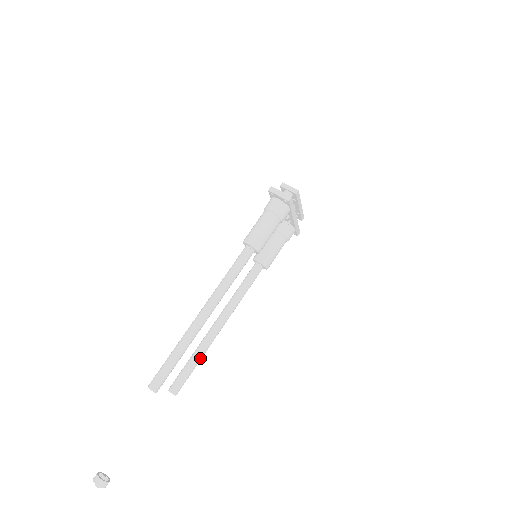
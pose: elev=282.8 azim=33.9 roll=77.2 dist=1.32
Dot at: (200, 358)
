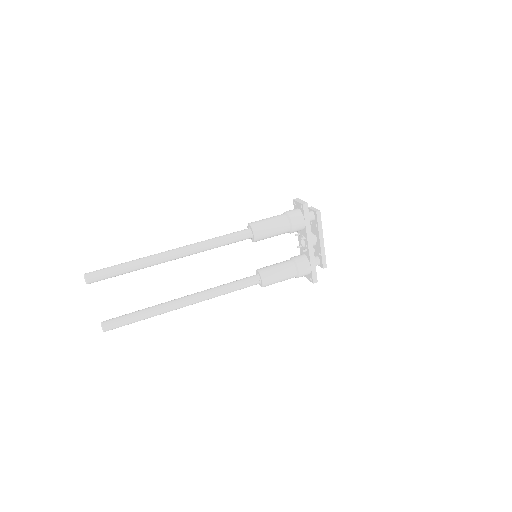
Dot at: (148, 313)
